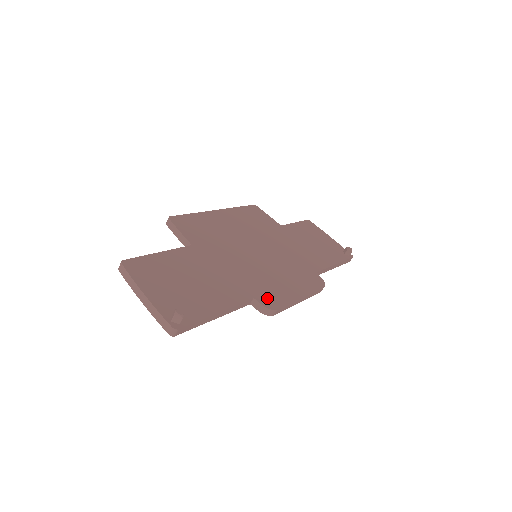
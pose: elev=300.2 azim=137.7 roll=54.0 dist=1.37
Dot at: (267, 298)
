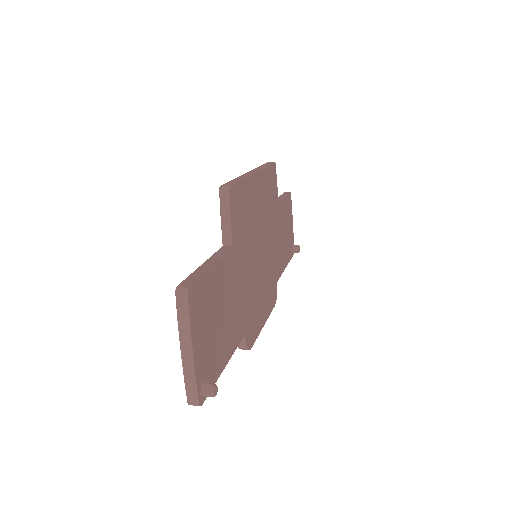
Dot at: (251, 332)
